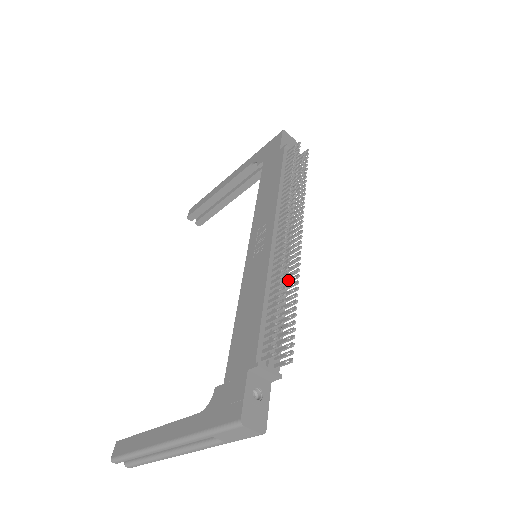
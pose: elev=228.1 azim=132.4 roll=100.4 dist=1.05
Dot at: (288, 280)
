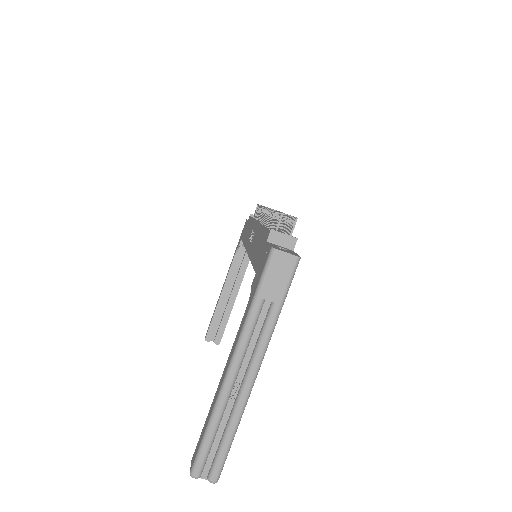
Dot at: (279, 224)
